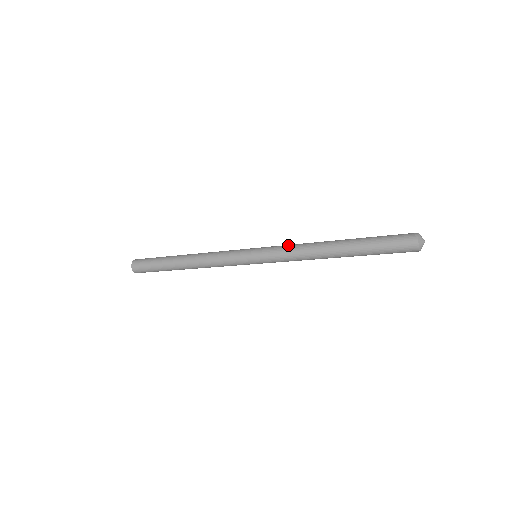
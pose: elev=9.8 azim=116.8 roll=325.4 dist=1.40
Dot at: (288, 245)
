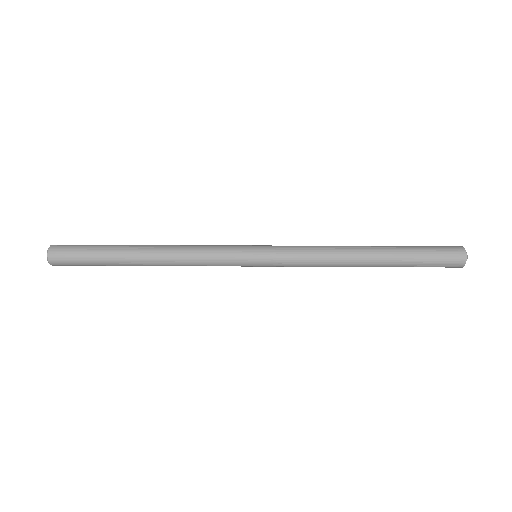
Dot at: (305, 248)
